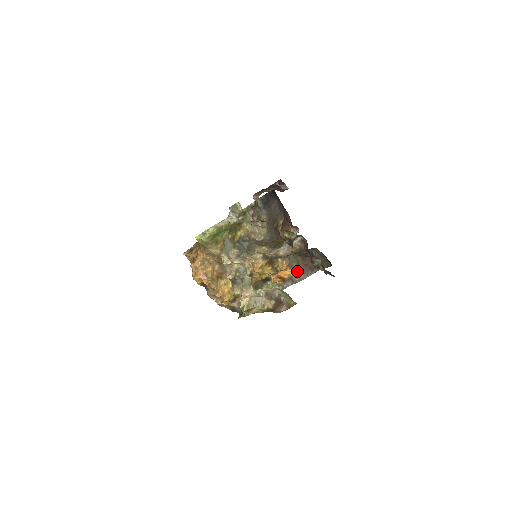
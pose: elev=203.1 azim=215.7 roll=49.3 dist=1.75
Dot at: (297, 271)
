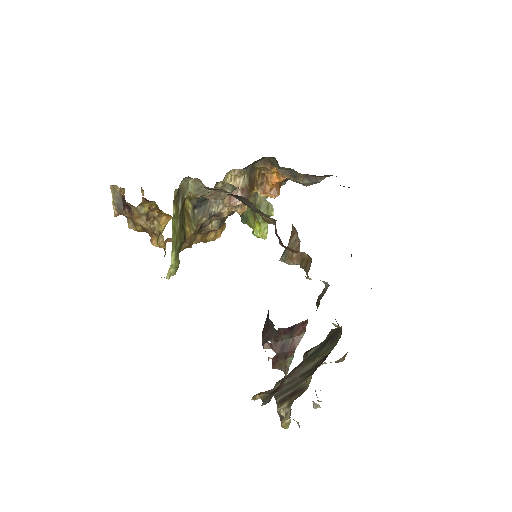
Dot at: (299, 182)
